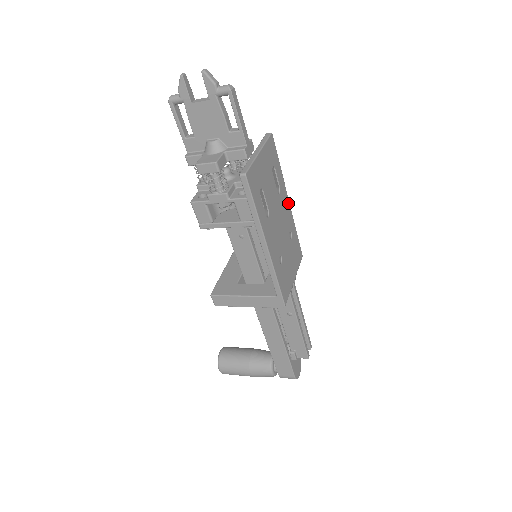
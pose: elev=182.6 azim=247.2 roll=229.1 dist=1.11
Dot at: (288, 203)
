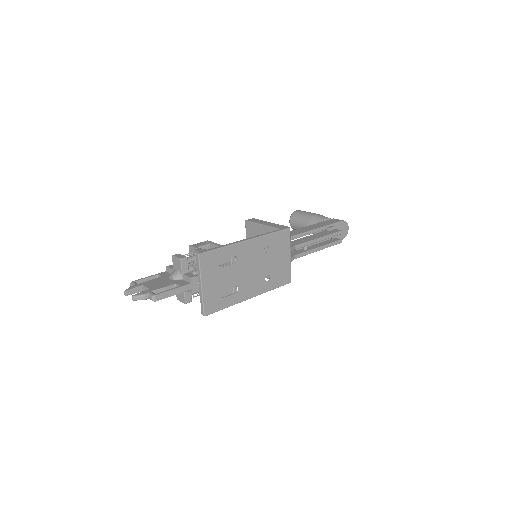
Dot at: (249, 242)
